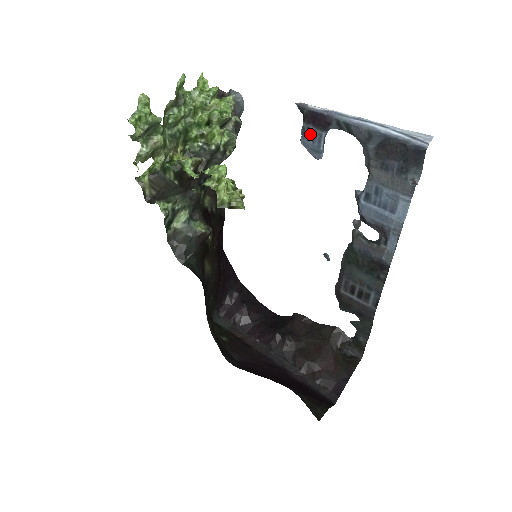
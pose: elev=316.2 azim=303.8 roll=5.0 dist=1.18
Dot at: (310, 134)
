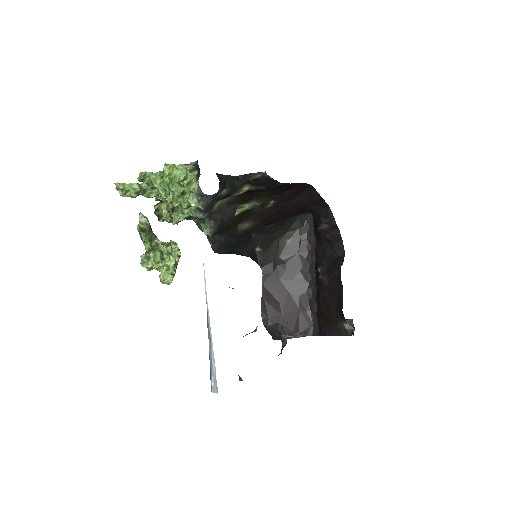
Dot at: occluded
